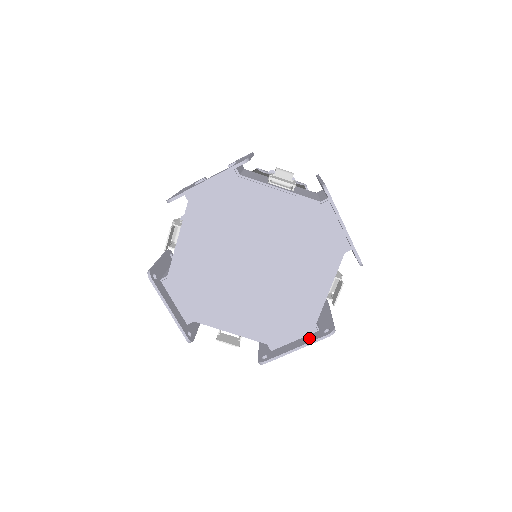
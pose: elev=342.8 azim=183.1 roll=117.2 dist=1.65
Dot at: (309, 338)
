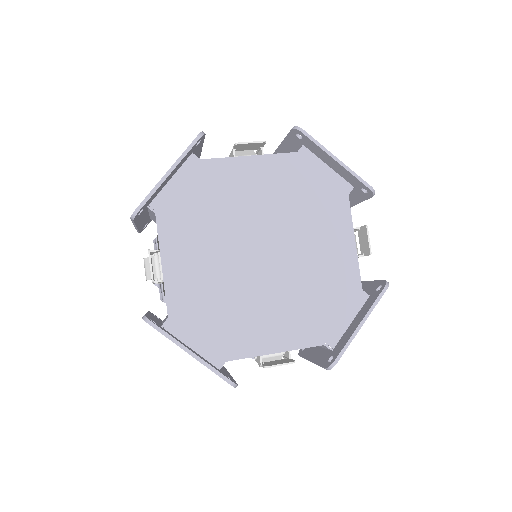
Dot at: (366, 307)
